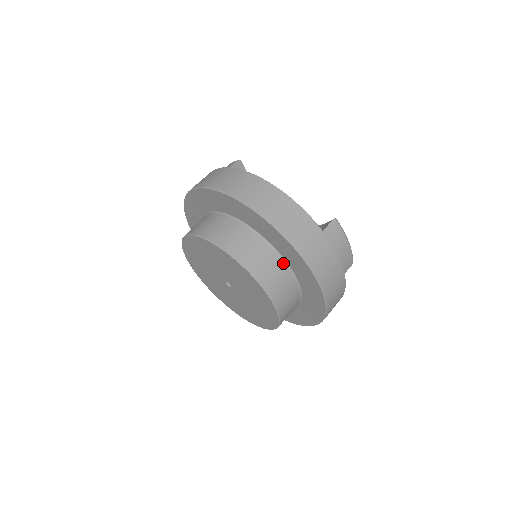
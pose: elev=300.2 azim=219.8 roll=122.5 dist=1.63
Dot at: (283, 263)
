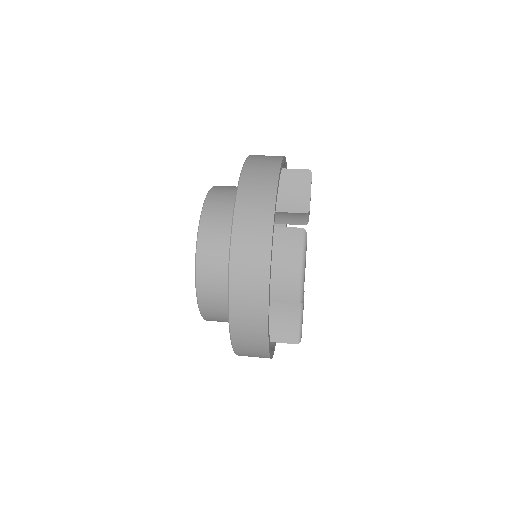
Dot at: occluded
